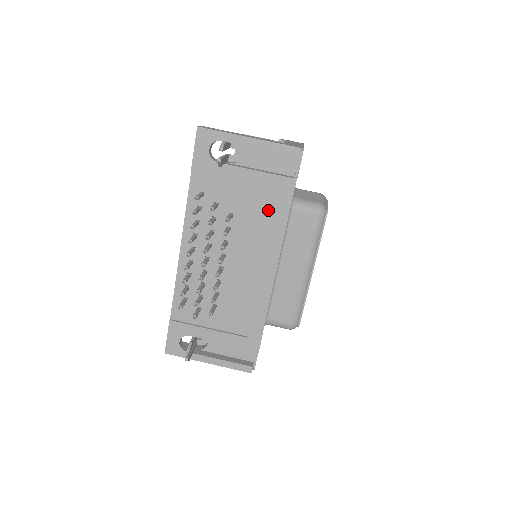
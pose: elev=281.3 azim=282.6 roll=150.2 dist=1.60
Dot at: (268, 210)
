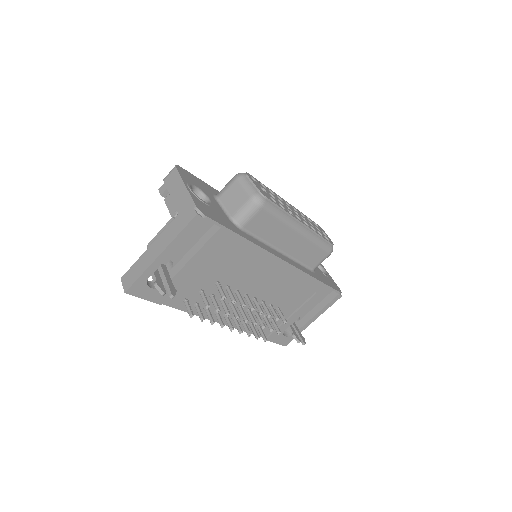
Dot at: (232, 254)
